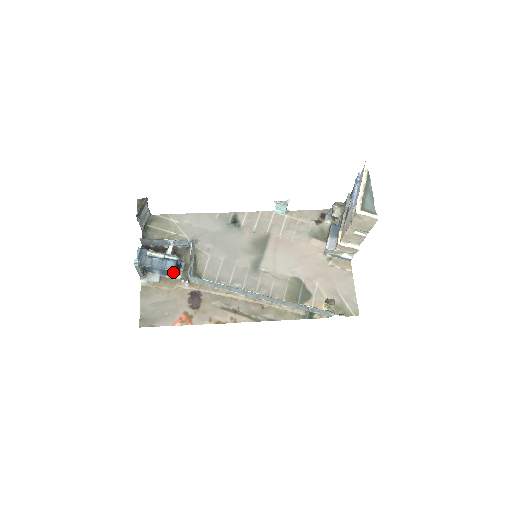
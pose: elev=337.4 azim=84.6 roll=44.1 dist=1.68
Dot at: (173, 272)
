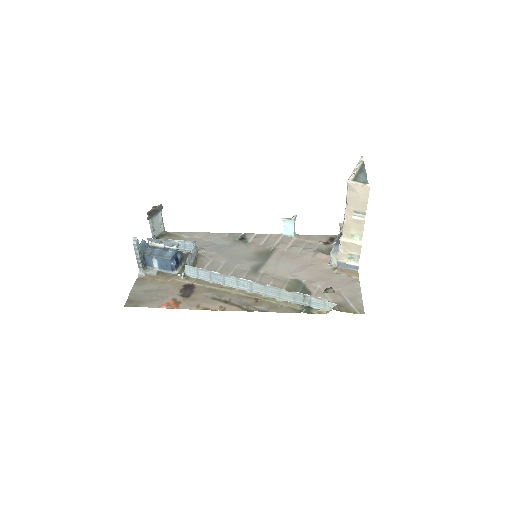
Dot at: (170, 262)
